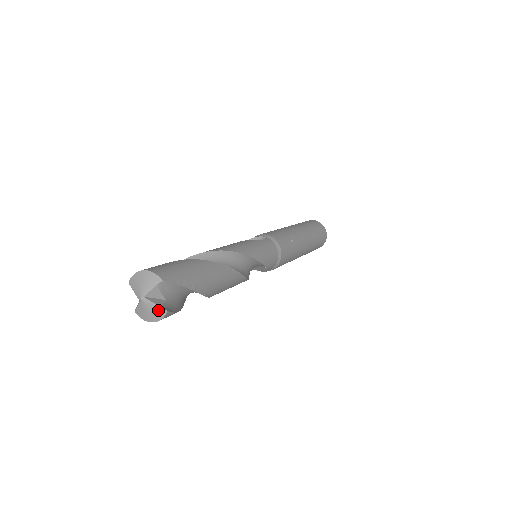
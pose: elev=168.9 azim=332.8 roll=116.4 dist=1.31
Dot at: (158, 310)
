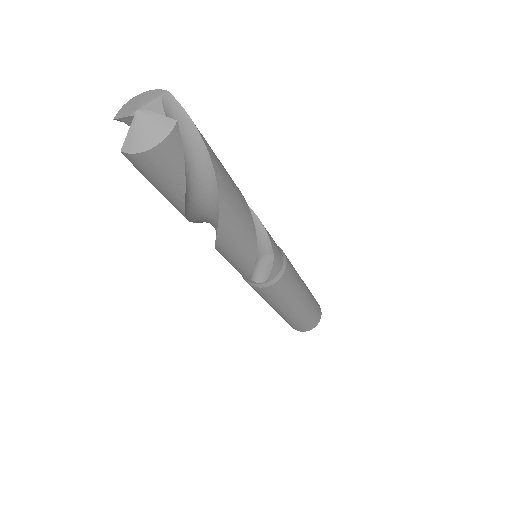
Dot at: (162, 122)
